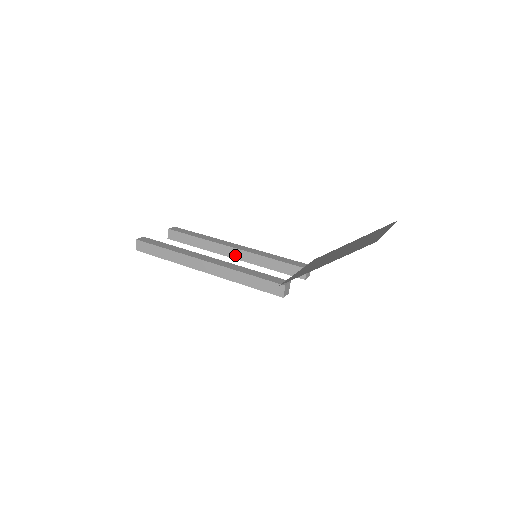
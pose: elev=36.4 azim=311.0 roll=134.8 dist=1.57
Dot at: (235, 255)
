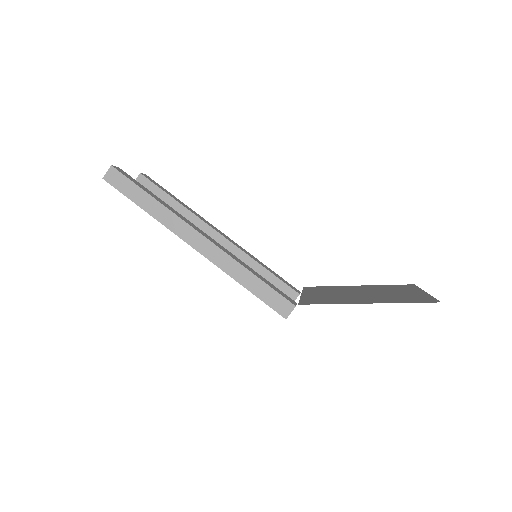
Dot at: occluded
